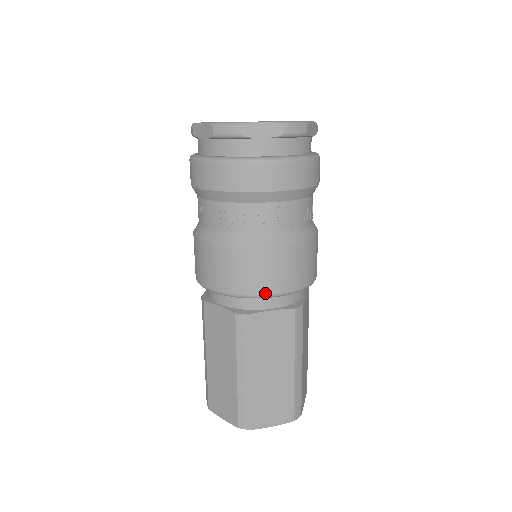
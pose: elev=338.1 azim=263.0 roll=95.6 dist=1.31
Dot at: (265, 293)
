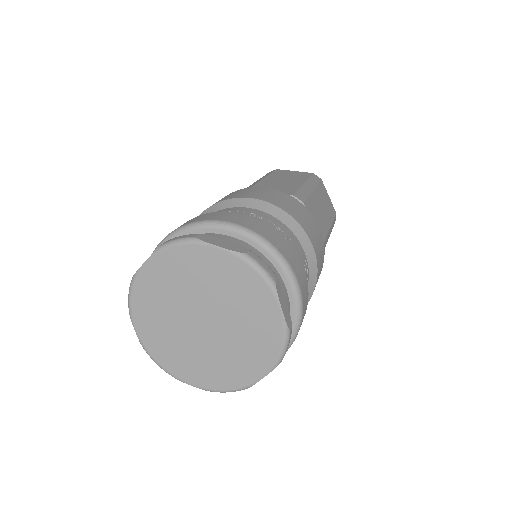
Dot at: occluded
